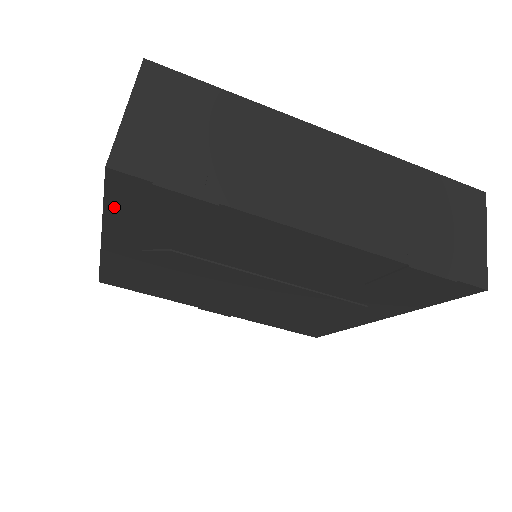
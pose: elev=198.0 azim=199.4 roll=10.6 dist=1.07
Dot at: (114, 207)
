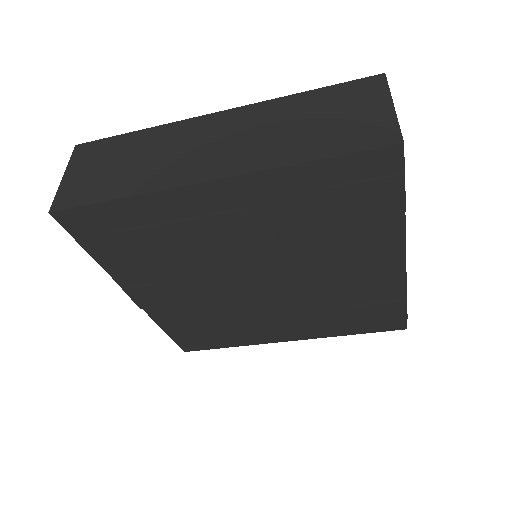
Dot at: (325, 166)
